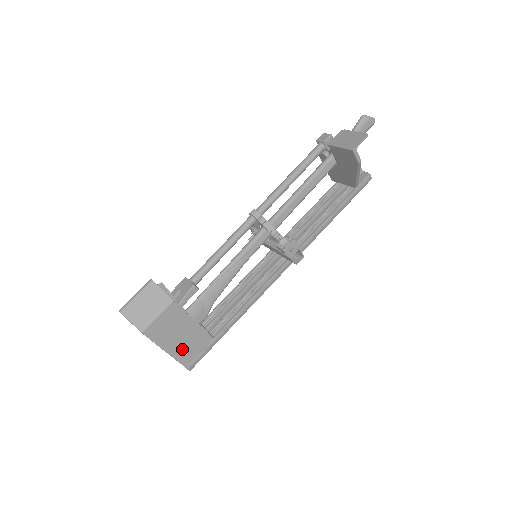
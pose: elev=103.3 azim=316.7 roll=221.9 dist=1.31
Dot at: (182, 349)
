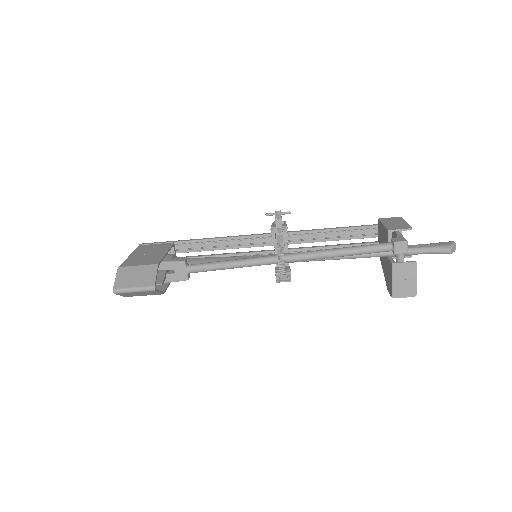
Dot at: occluded
